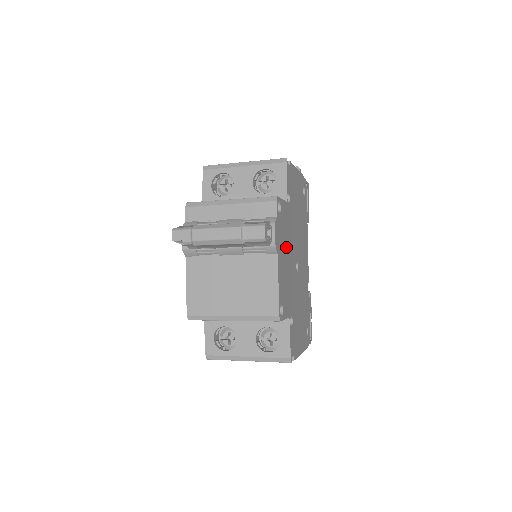
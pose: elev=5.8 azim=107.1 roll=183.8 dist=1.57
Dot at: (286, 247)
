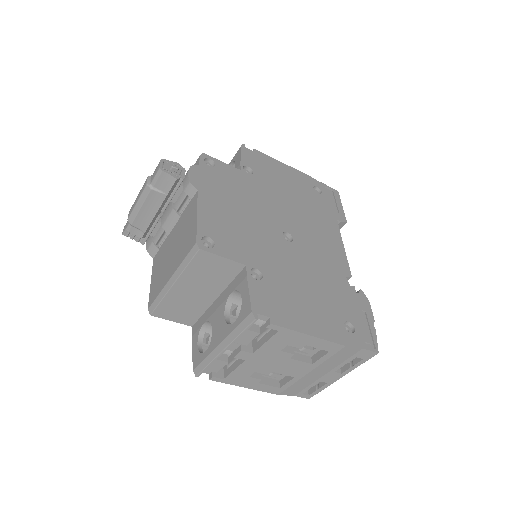
Dot at: (236, 201)
